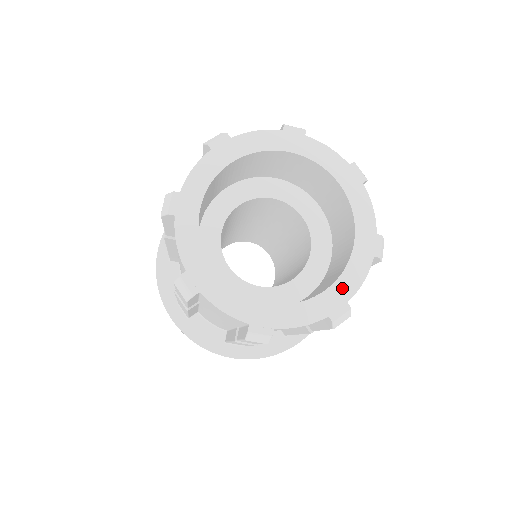
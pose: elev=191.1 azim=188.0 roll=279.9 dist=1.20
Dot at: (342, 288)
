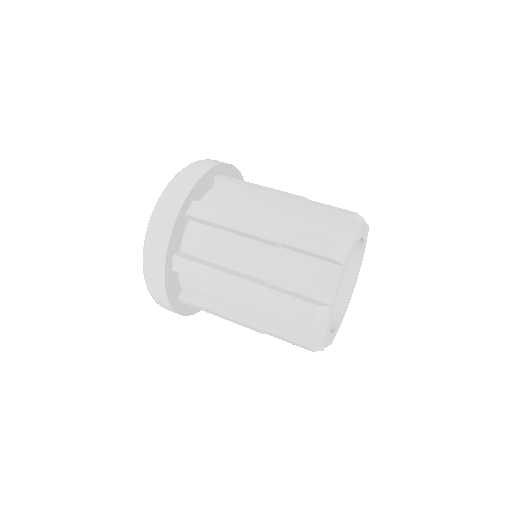
Dot at: (338, 327)
